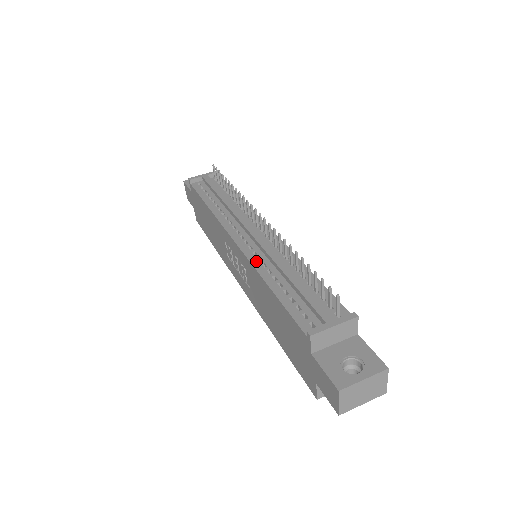
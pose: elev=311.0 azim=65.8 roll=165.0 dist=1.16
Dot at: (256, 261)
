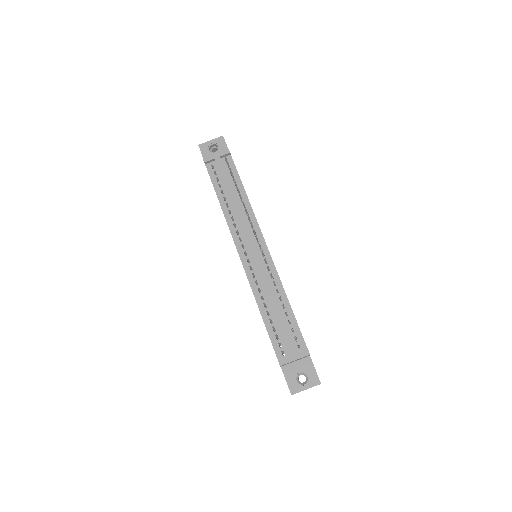
Dot at: (254, 285)
